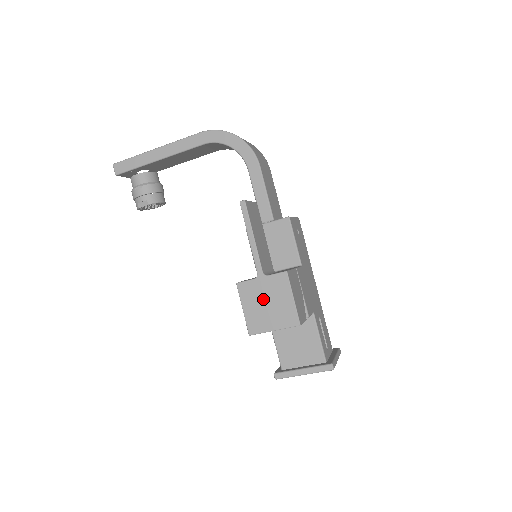
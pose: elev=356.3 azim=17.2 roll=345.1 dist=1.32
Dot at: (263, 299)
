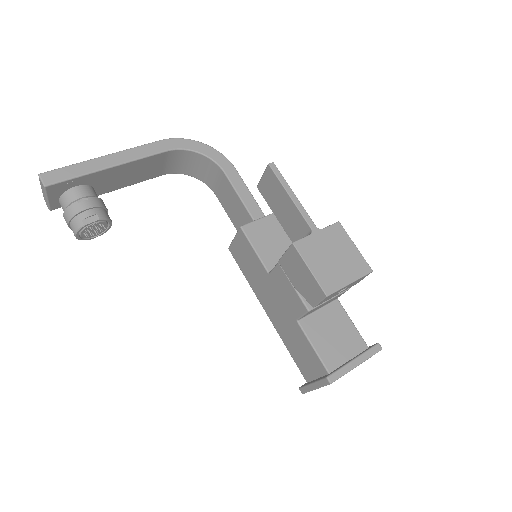
Dot at: (327, 253)
